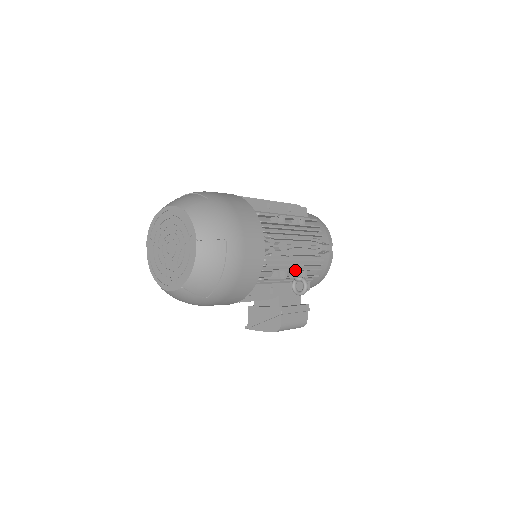
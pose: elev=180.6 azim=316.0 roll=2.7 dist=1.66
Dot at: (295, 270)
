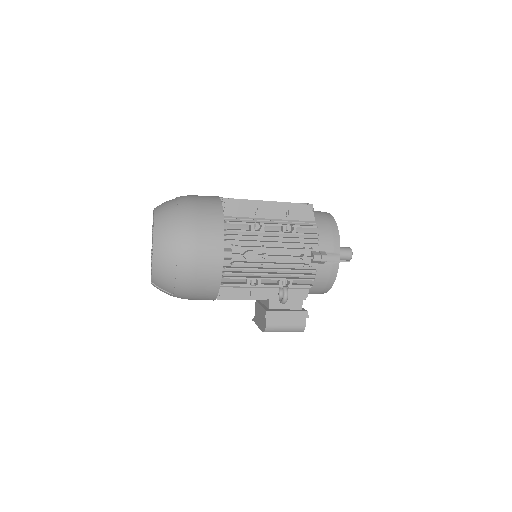
Dot at: (271, 279)
